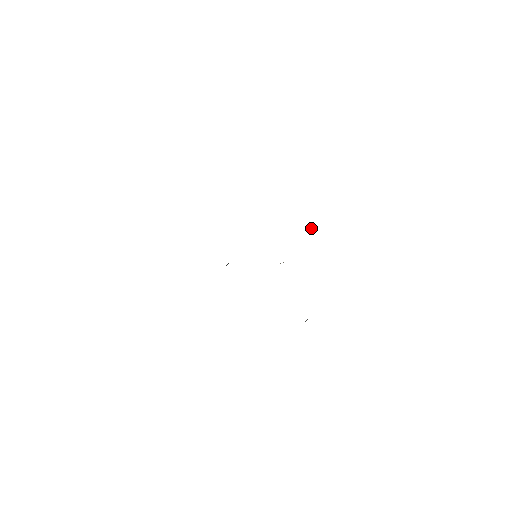
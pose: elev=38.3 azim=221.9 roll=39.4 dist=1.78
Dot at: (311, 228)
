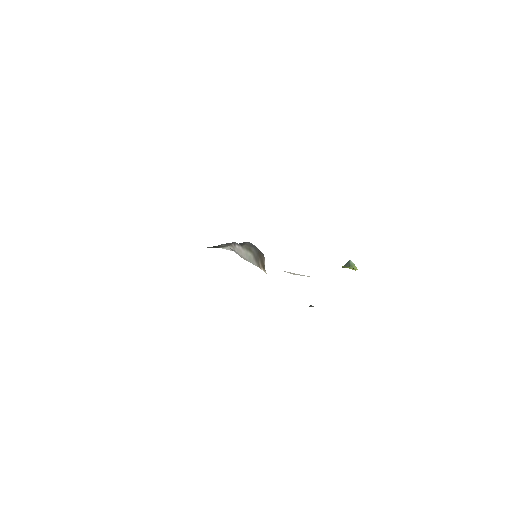
Dot at: (347, 265)
